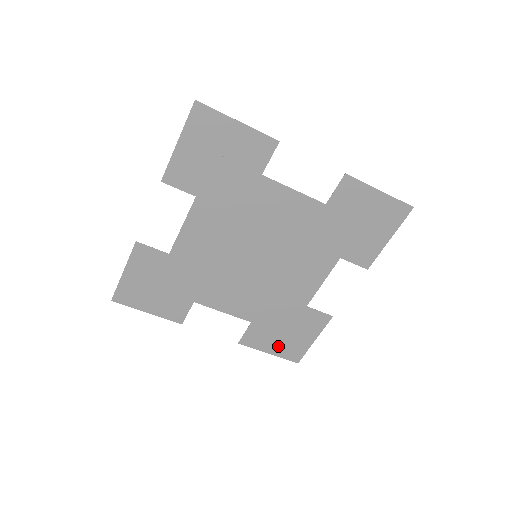
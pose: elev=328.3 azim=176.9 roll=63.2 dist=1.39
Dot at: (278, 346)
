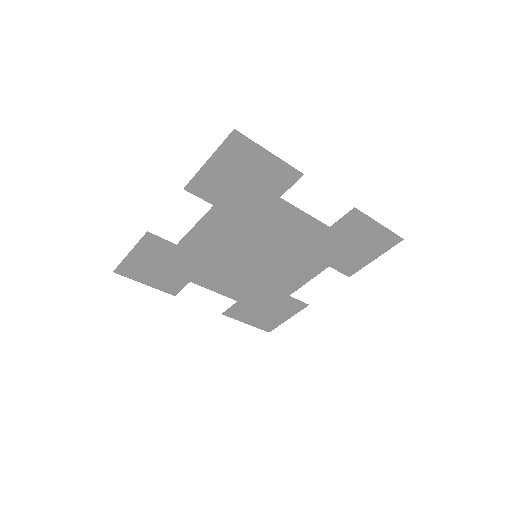
Dot at: (256, 319)
